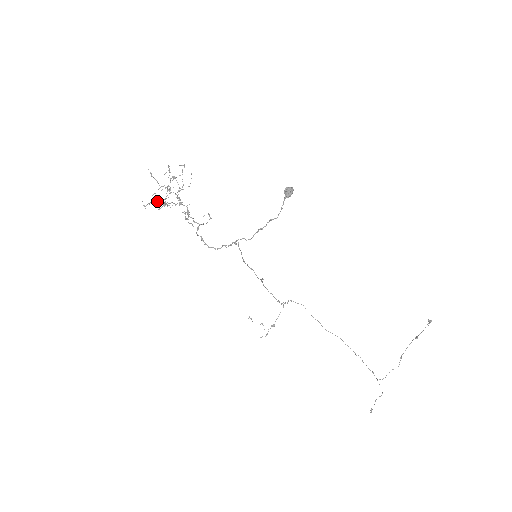
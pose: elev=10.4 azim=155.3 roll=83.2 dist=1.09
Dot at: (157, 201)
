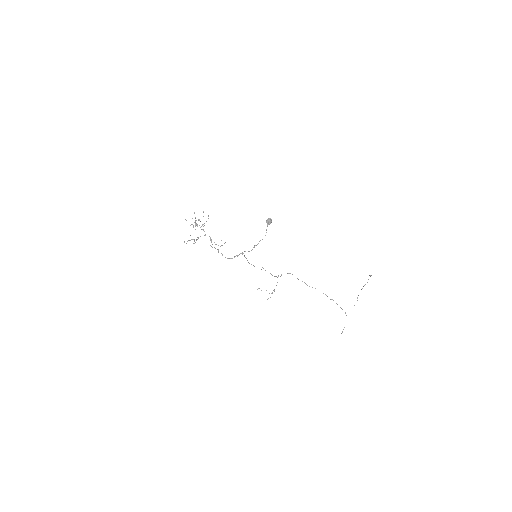
Dot at: (192, 239)
